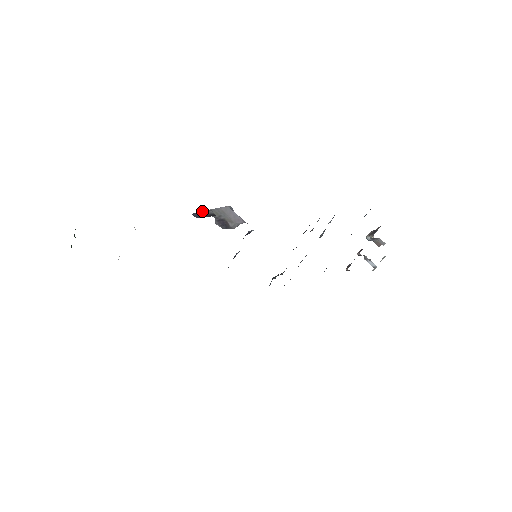
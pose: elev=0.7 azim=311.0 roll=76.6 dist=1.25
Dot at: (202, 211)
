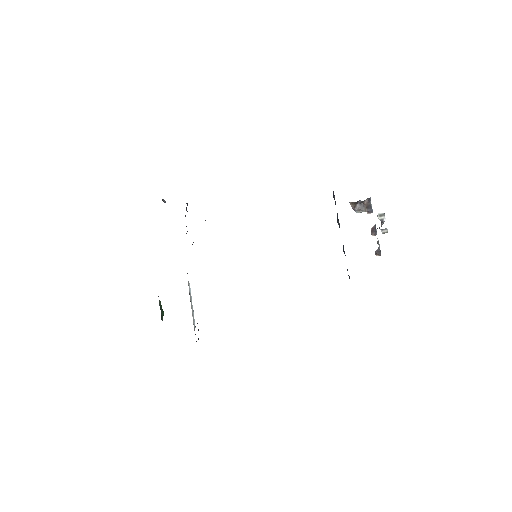
Dot at: occluded
